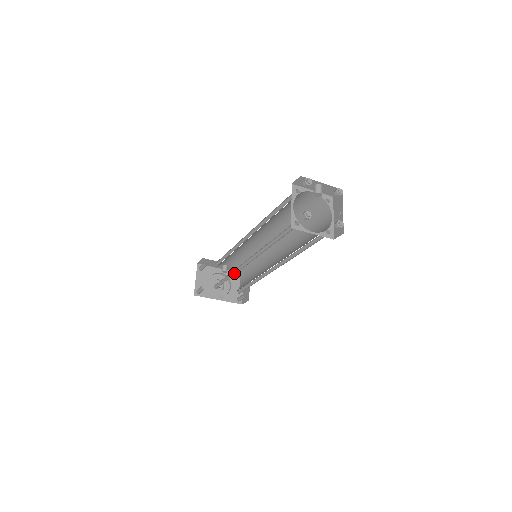
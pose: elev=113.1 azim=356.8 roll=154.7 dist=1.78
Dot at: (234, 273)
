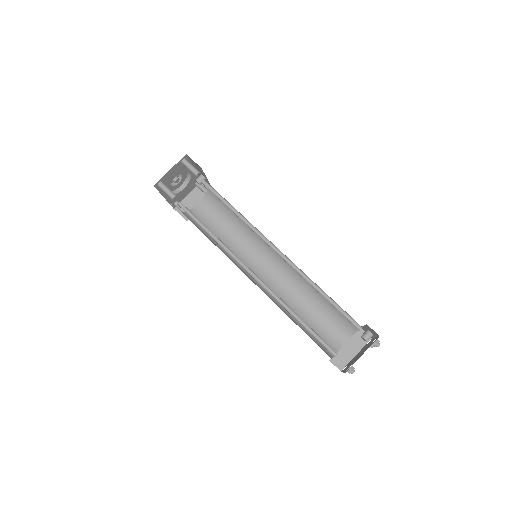
Dot at: (224, 246)
